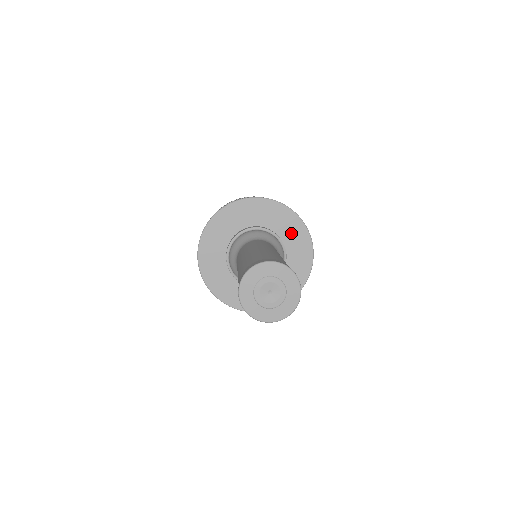
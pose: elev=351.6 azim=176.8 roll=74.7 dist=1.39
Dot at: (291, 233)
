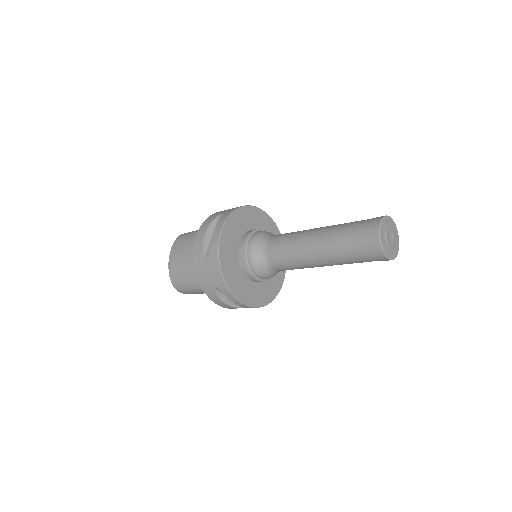
Dot at: occluded
